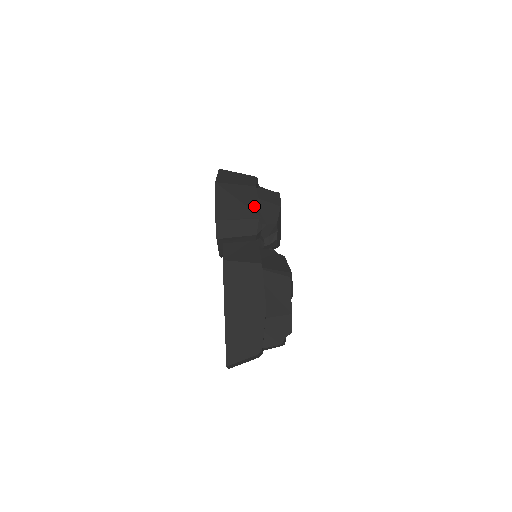
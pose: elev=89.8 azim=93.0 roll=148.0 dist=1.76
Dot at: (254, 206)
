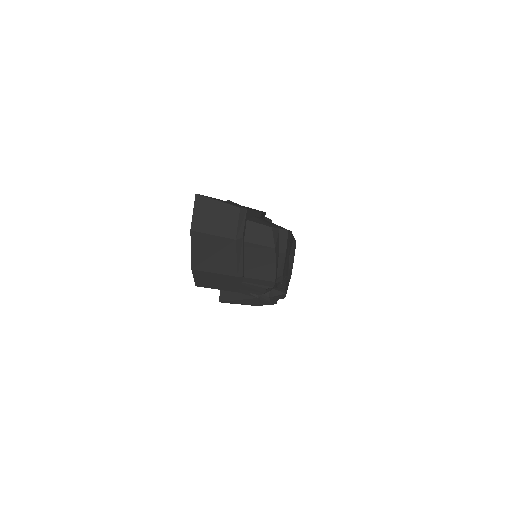
Dot at: occluded
